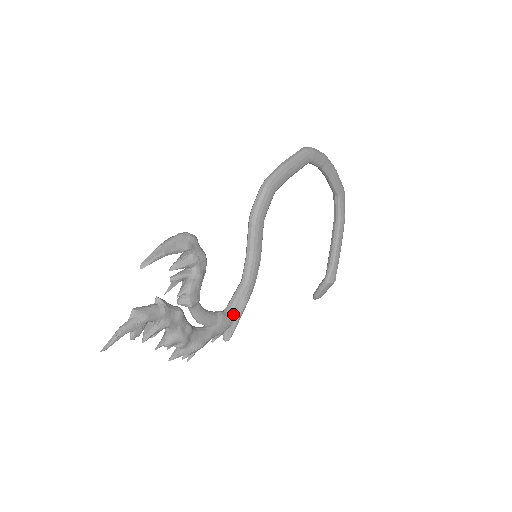
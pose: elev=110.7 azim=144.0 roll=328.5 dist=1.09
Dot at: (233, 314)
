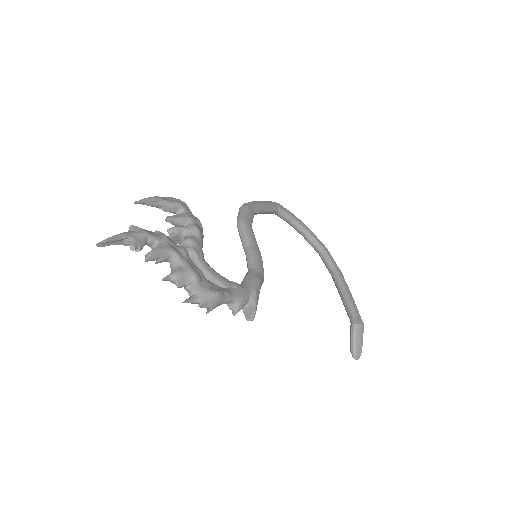
Dot at: (248, 287)
